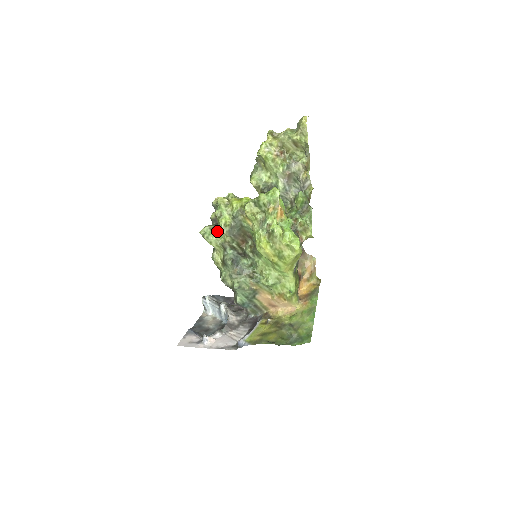
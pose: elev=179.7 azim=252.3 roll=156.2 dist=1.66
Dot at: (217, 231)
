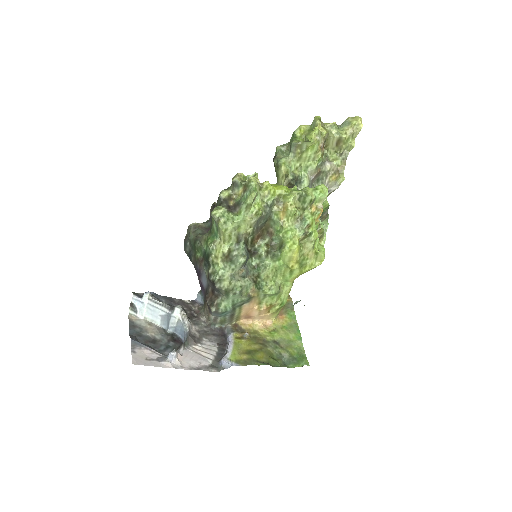
Dot at: (239, 217)
